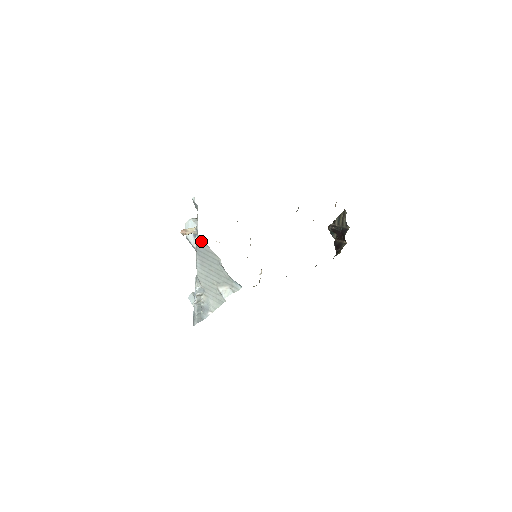
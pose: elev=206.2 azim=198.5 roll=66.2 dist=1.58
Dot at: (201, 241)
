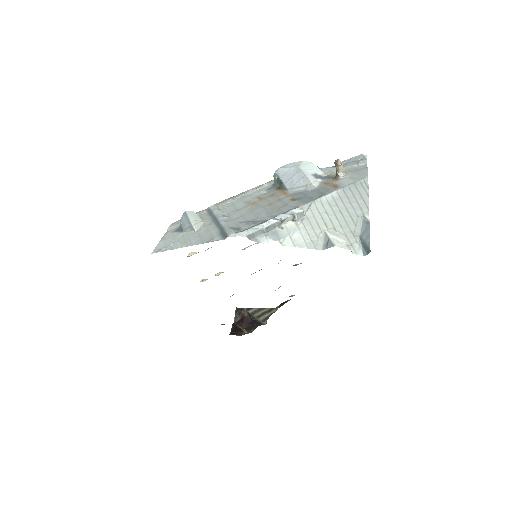
Dot at: (365, 185)
